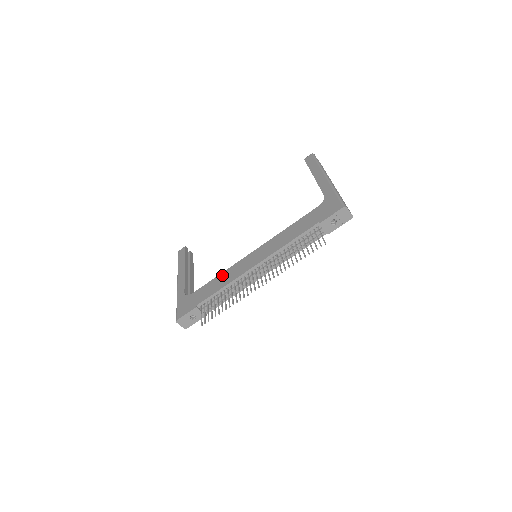
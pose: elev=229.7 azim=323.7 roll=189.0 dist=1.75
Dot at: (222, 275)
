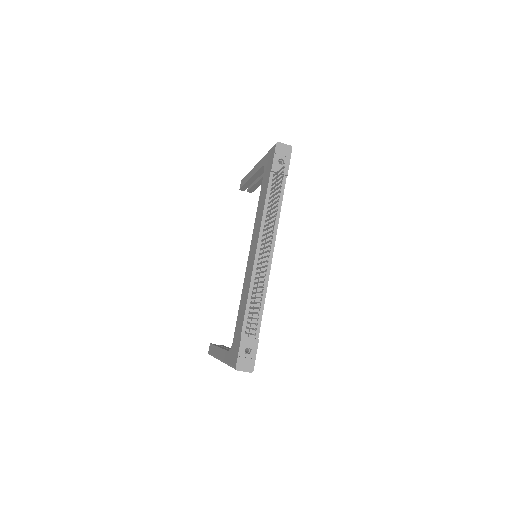
Dot at: (242, 295)
